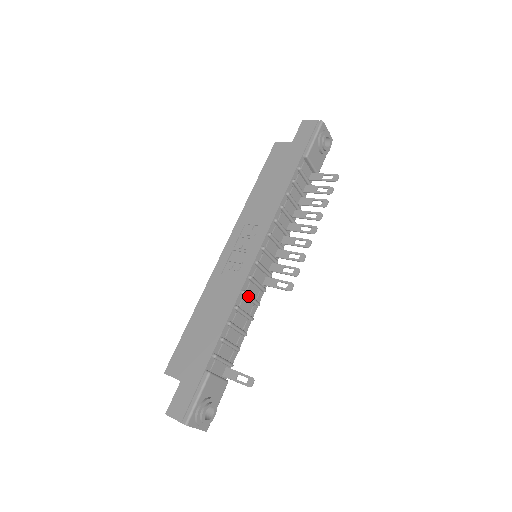
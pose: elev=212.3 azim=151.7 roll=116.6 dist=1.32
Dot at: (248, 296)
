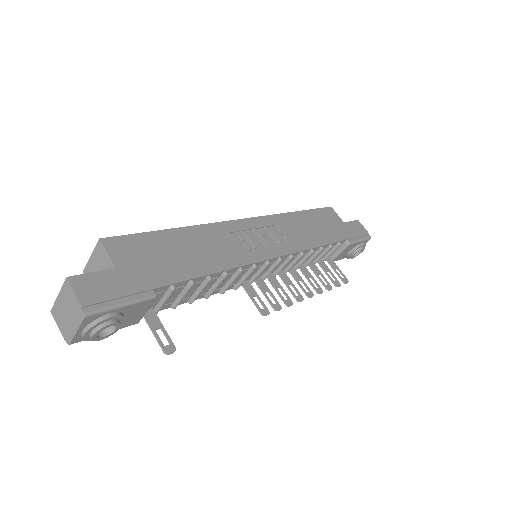
Dot at: (236, 277)
